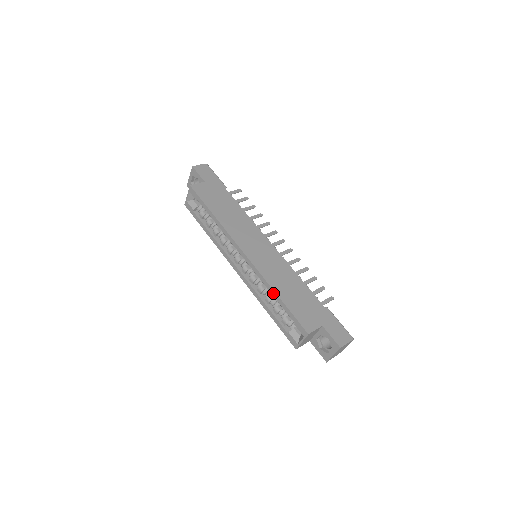
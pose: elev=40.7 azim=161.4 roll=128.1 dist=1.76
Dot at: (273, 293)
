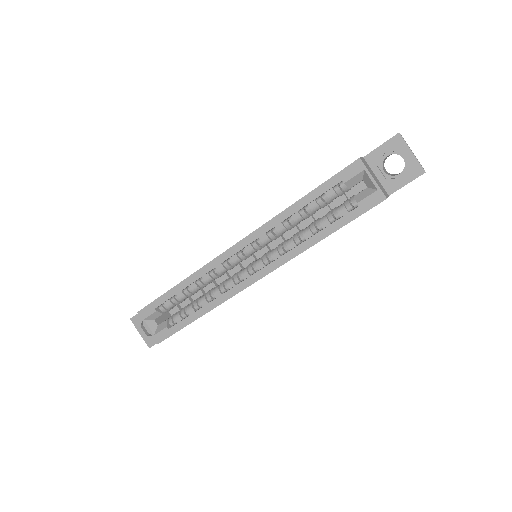
Dot at: (293, 209)
